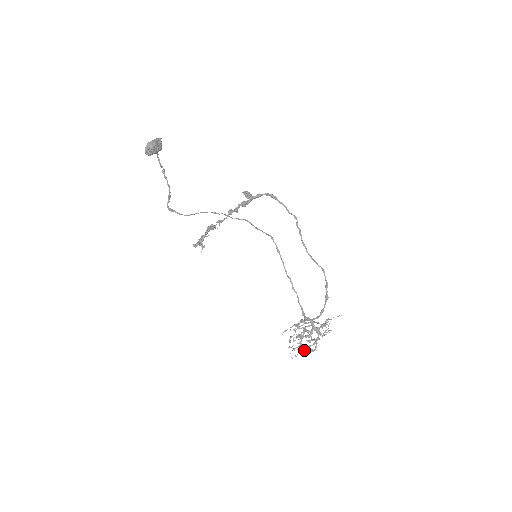
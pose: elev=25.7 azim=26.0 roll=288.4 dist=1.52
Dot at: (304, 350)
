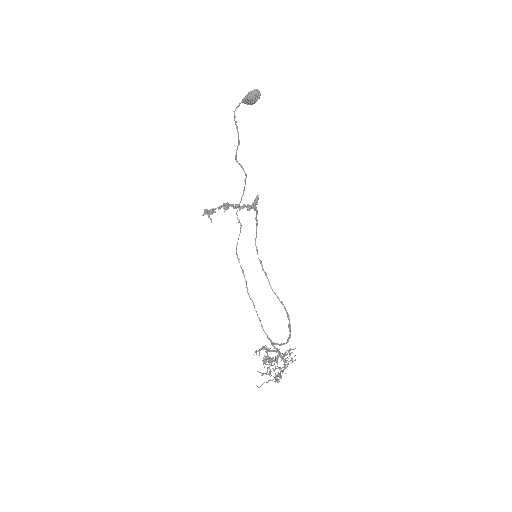
Dot at: (279, 373)
